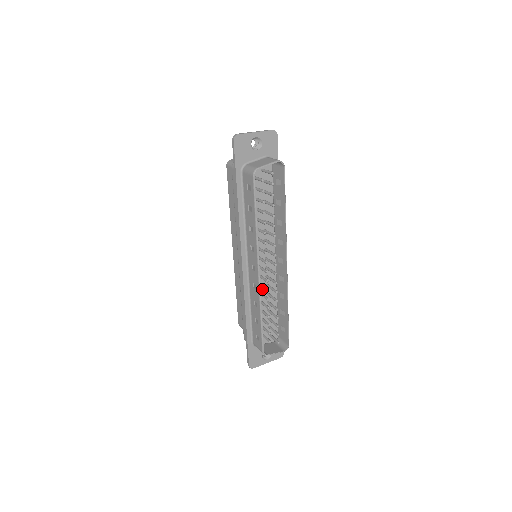
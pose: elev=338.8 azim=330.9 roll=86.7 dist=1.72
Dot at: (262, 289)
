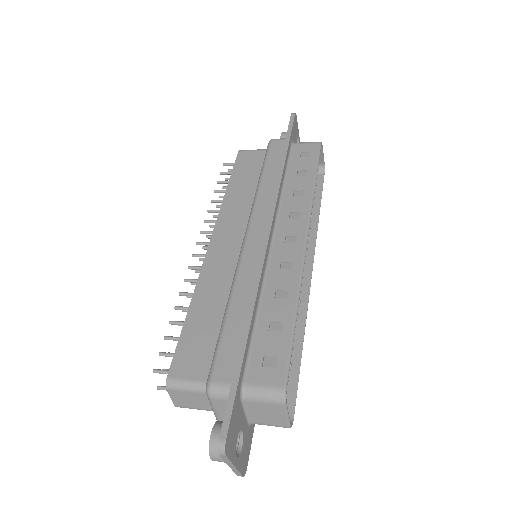
Dot at: occluded
